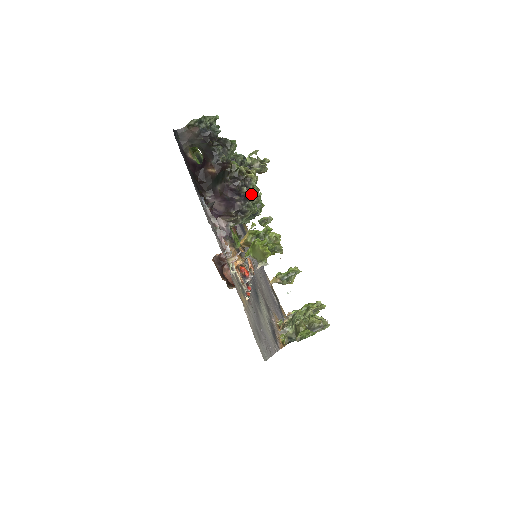
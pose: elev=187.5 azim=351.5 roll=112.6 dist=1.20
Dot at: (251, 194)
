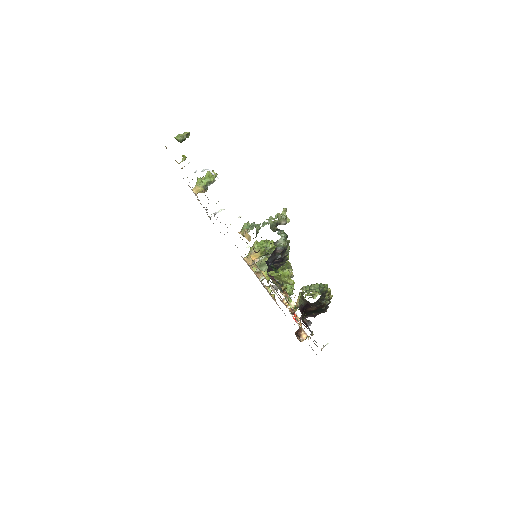
Dot at: occluded
